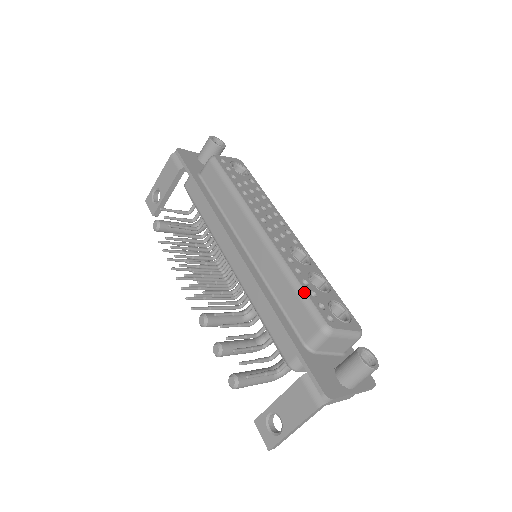
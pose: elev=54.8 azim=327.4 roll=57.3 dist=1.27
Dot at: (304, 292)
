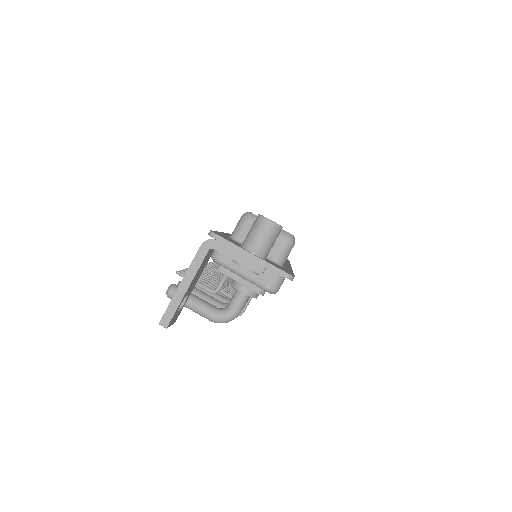
Dot at: occluded
